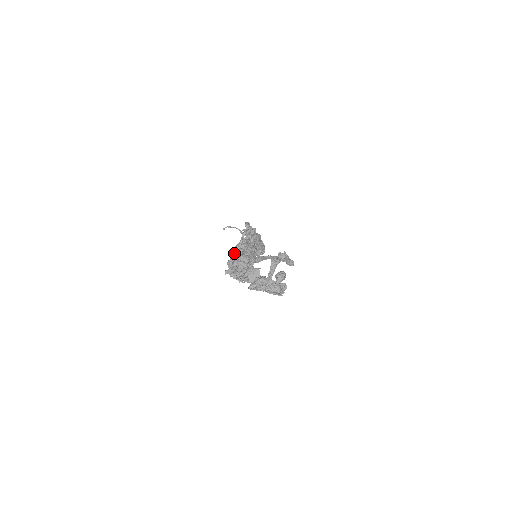
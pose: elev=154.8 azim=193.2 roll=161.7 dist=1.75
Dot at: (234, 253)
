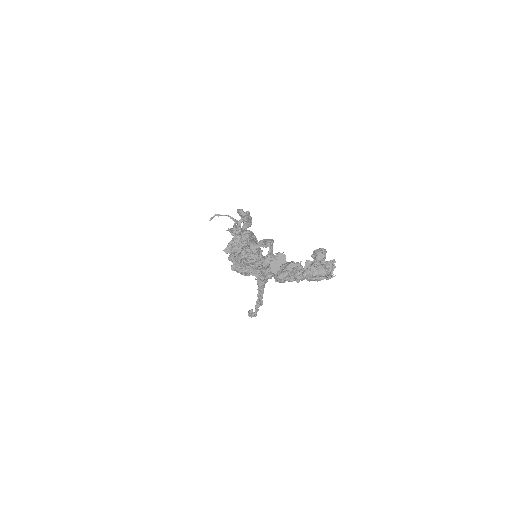
Dot at: (233, 247)
